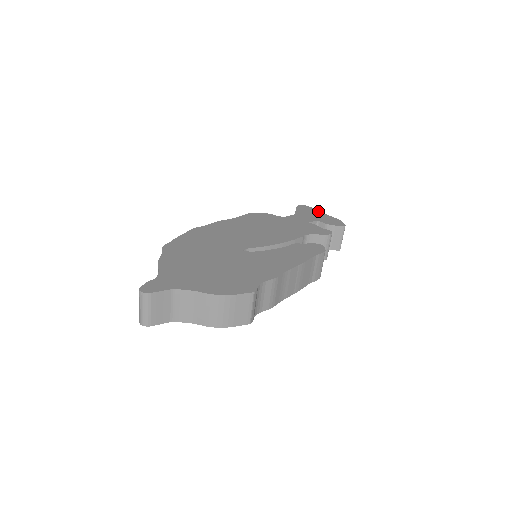
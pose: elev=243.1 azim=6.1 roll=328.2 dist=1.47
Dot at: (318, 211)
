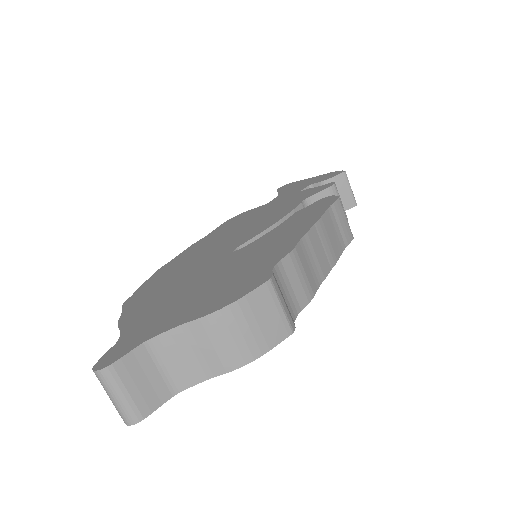
Dot at: (304, 180)
